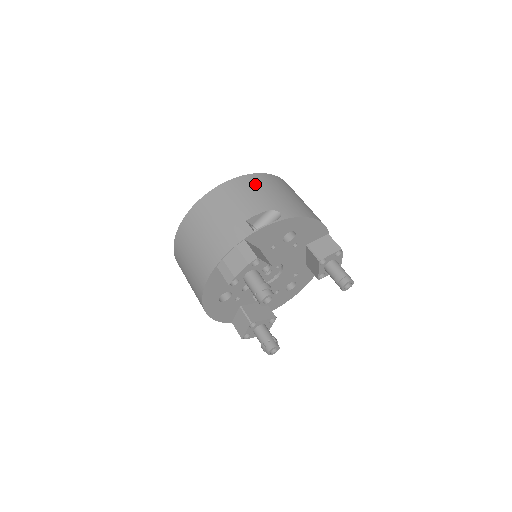
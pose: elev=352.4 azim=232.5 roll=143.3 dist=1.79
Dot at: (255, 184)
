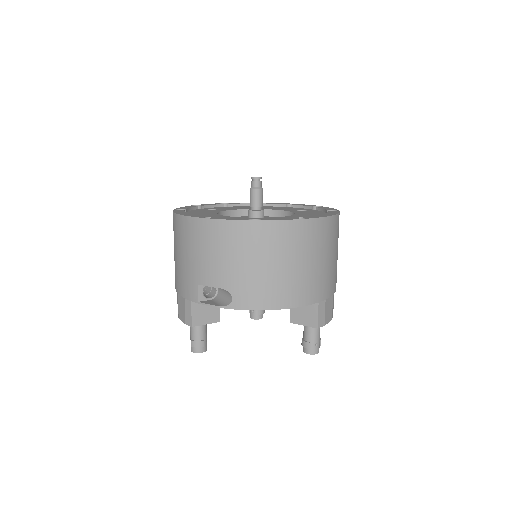
Dot at: (230, 241)
